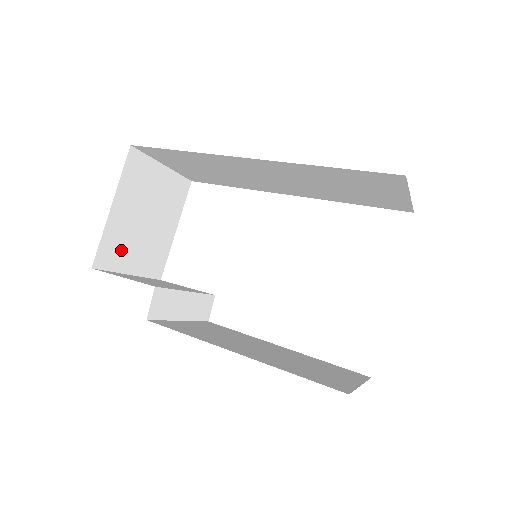
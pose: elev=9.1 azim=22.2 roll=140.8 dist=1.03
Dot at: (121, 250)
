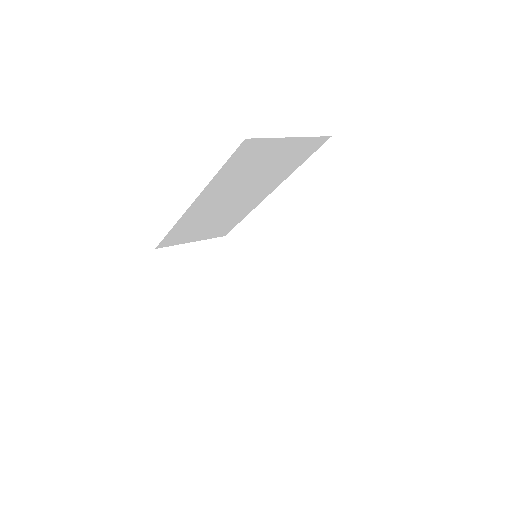
Dot at: (198, 313)
